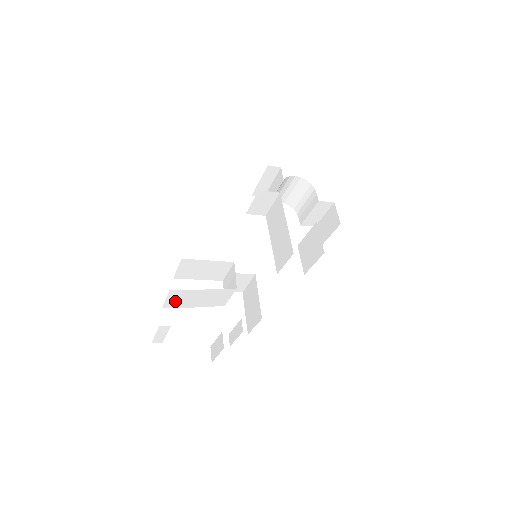
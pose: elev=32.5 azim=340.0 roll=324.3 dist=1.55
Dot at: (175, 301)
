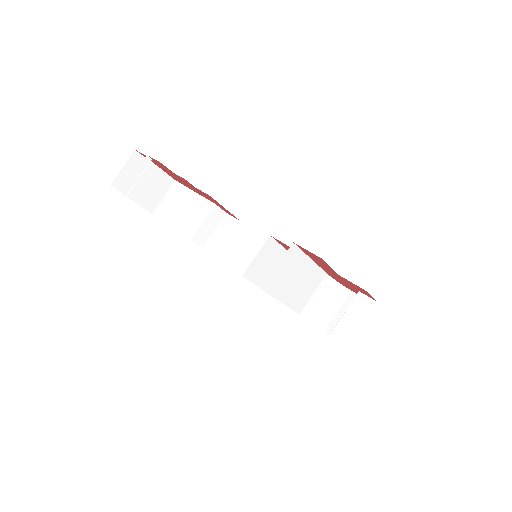
Dot at: (167, 204)
